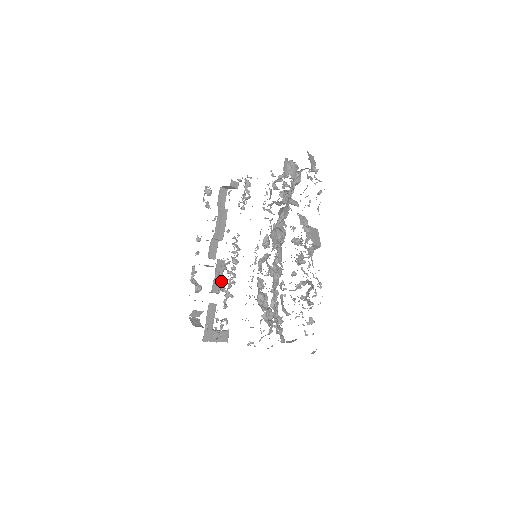
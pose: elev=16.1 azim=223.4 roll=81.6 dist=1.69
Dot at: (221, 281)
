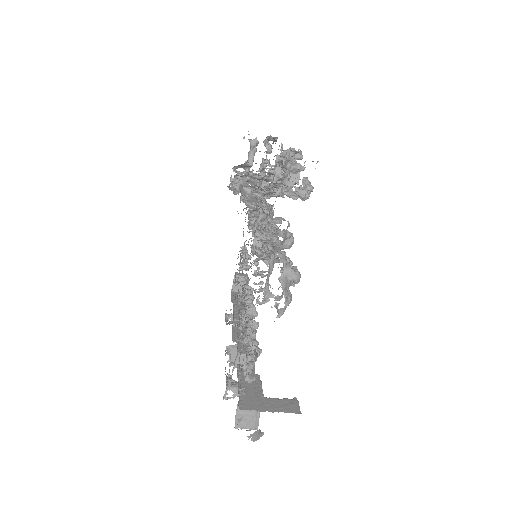
Dot at: occluded
